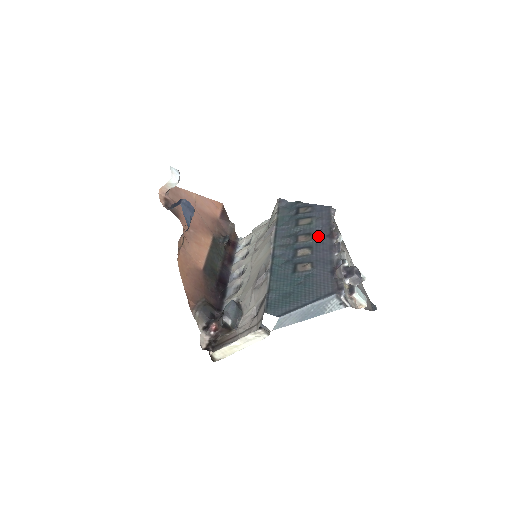
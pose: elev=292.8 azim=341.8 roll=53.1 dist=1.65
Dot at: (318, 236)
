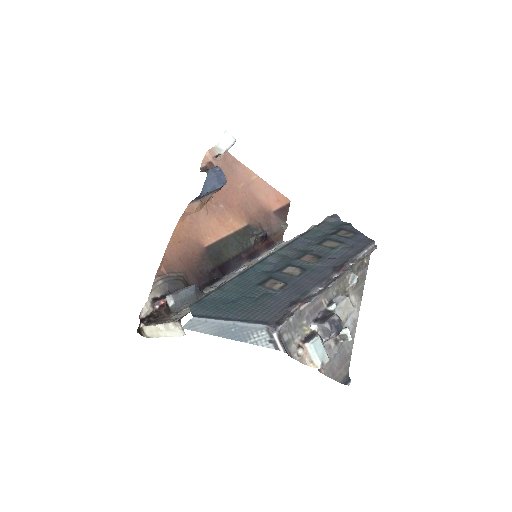
Dot at: (325, 263)
